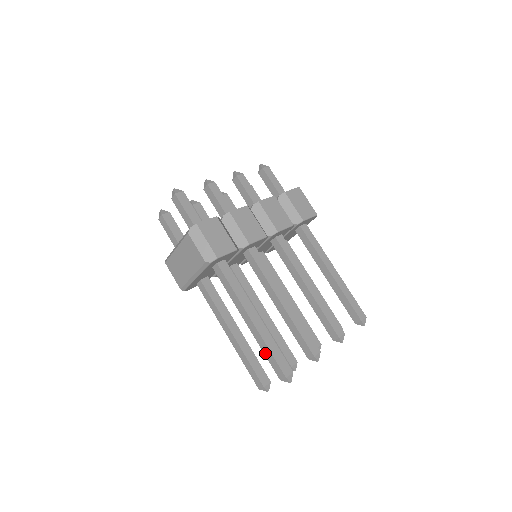
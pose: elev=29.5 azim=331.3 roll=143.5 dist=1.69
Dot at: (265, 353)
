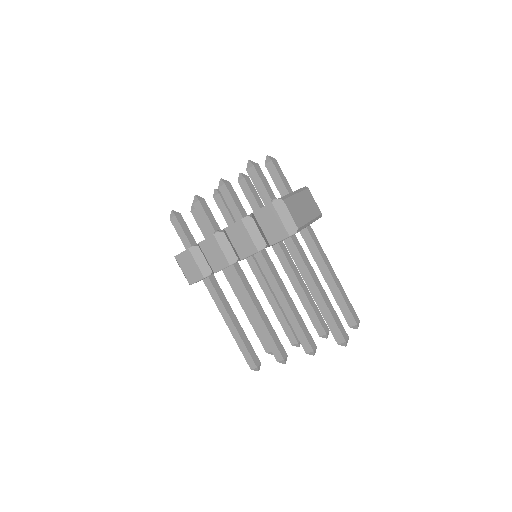
Dot at: occluded
